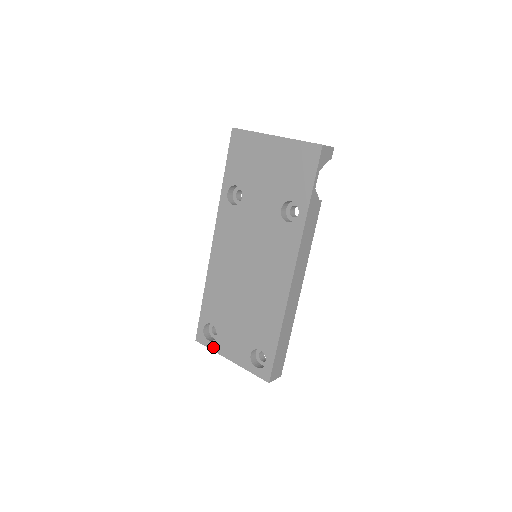
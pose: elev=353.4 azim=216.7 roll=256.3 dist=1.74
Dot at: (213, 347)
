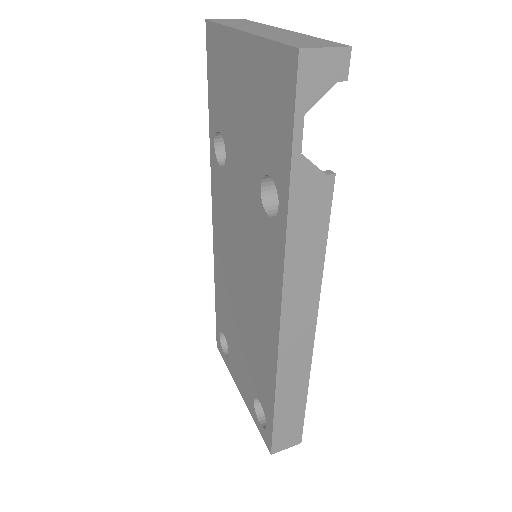
Dot at: (228, 365)
